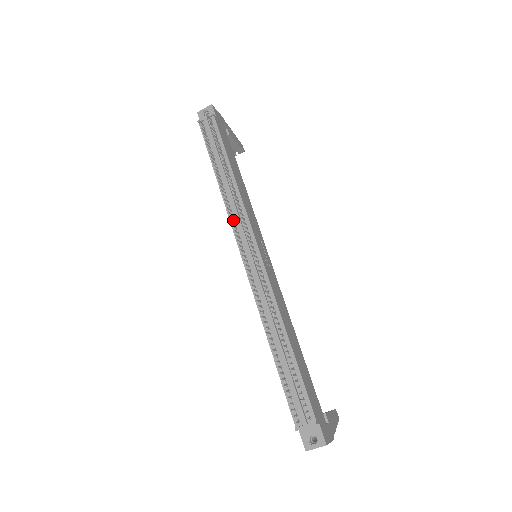
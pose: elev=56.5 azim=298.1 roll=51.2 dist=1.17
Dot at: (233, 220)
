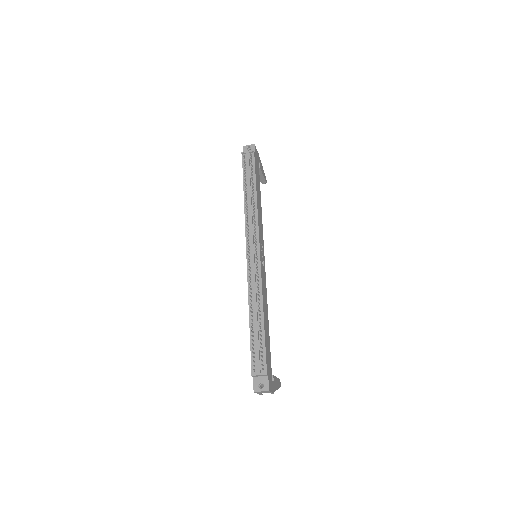
Dot at: (248, 227)
